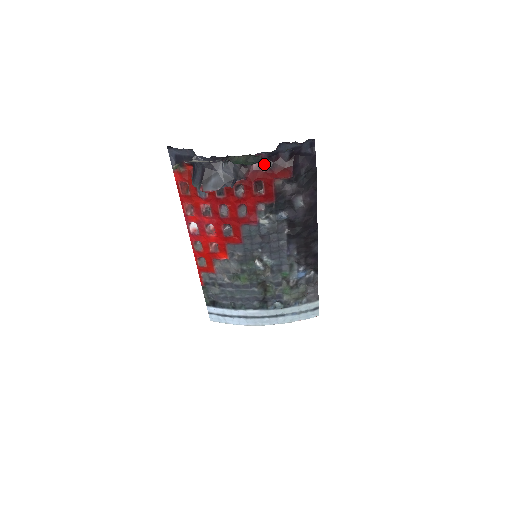
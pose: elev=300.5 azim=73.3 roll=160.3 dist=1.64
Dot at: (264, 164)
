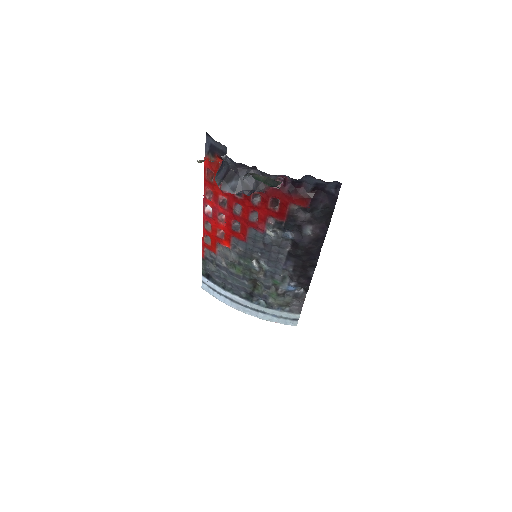
Dot at: (286, 186)
